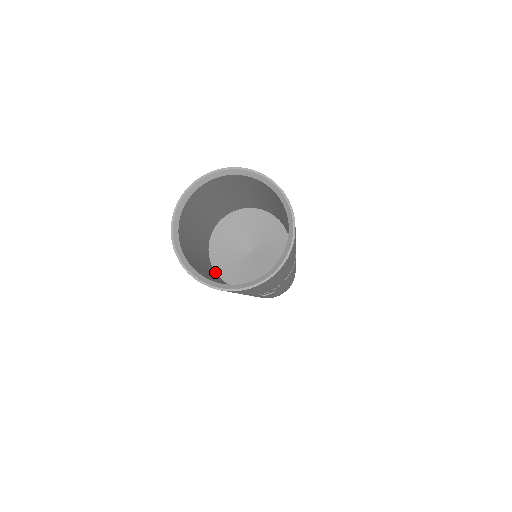
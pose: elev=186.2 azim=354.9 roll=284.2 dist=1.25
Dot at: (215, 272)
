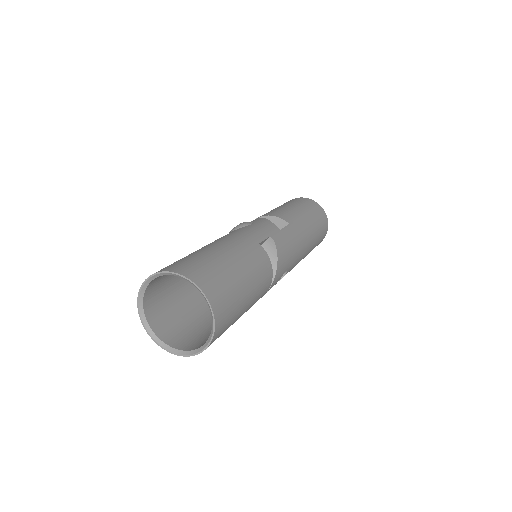
Dot at: occluded
